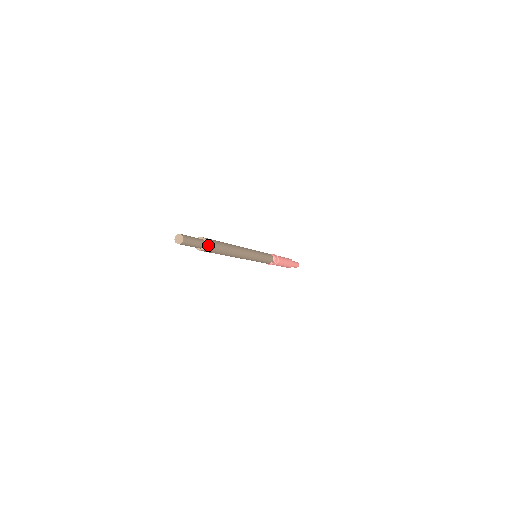
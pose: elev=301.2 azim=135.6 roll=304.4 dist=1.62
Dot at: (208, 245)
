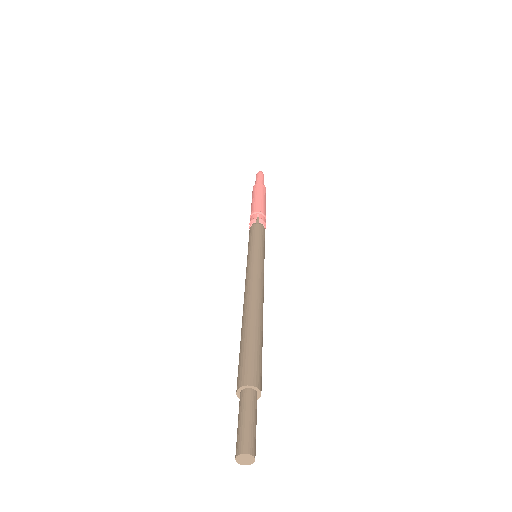
Dot at: (259, 385)
